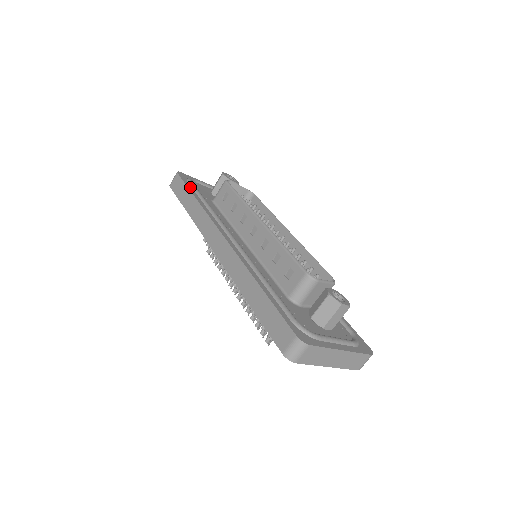
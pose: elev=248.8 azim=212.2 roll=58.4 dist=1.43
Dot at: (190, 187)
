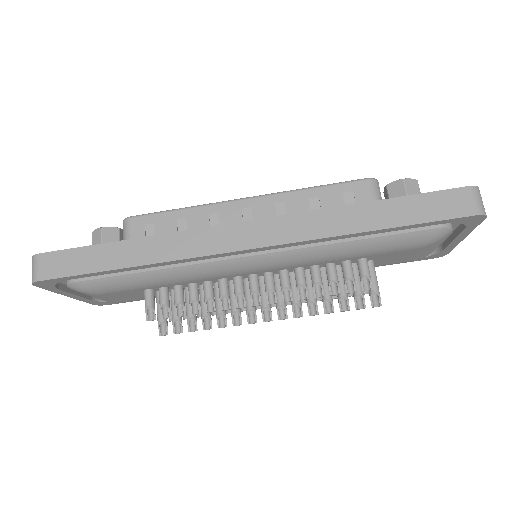
Dot at: (89, 248)
